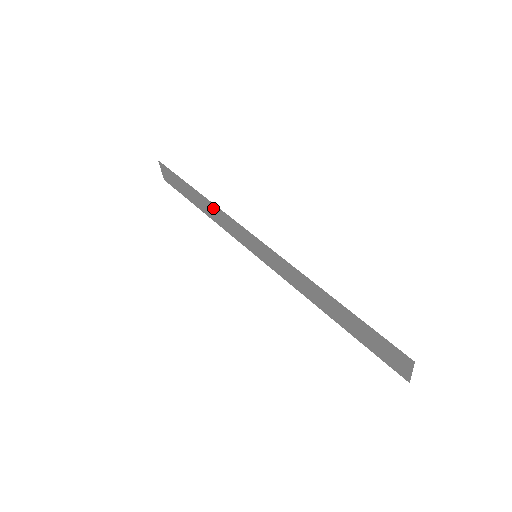
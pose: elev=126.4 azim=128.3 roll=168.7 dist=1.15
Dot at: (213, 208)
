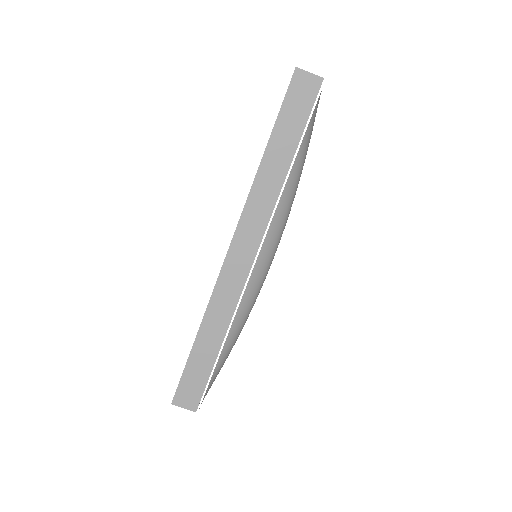
Dot at: (213, 310)
